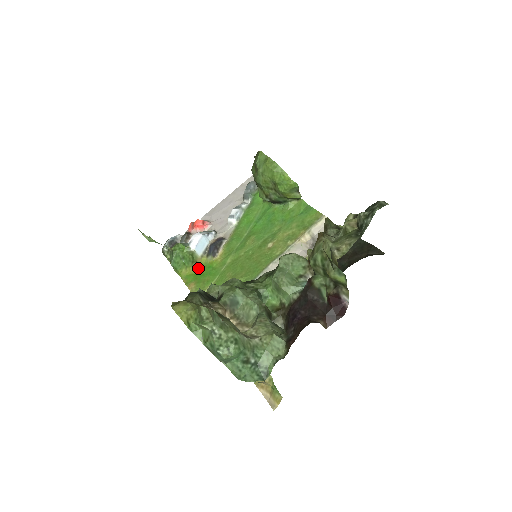
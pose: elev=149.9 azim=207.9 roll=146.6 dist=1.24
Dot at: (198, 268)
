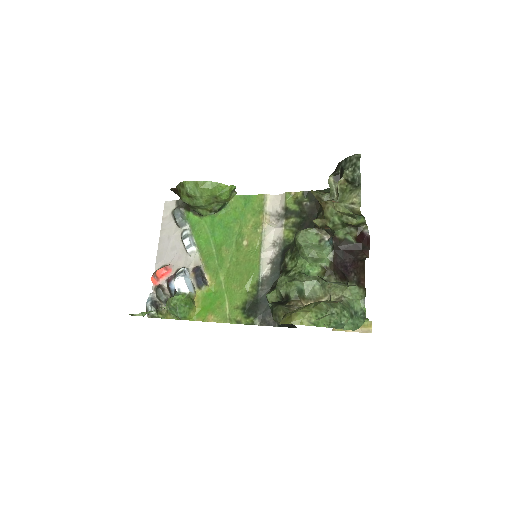
Dot at: (200, 303)
